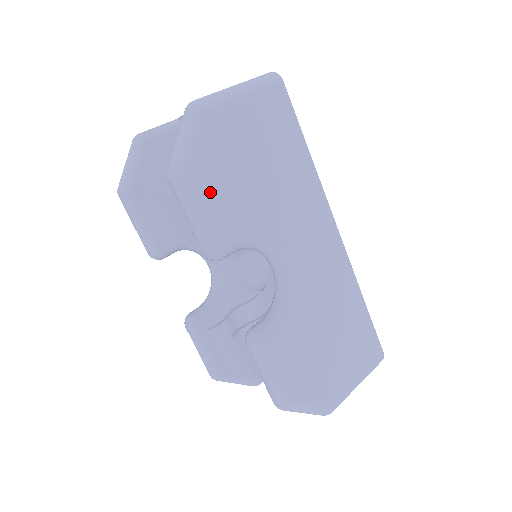
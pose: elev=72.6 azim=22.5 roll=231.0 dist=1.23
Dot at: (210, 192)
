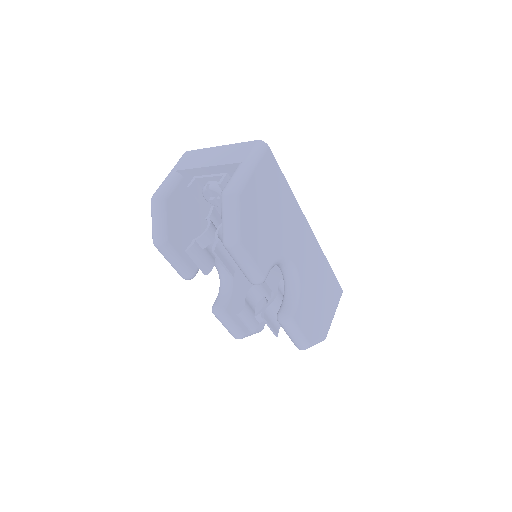
Dot at: (252, 247)
